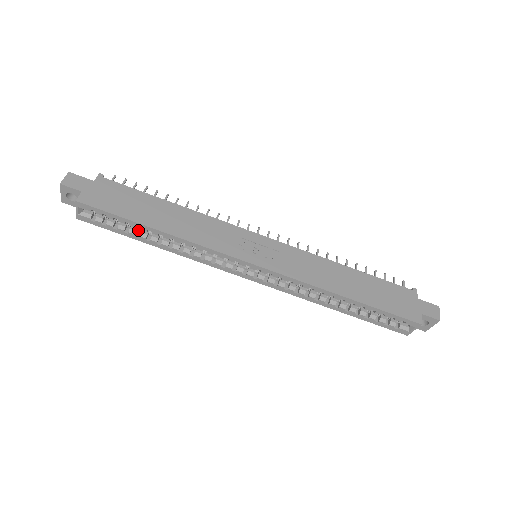
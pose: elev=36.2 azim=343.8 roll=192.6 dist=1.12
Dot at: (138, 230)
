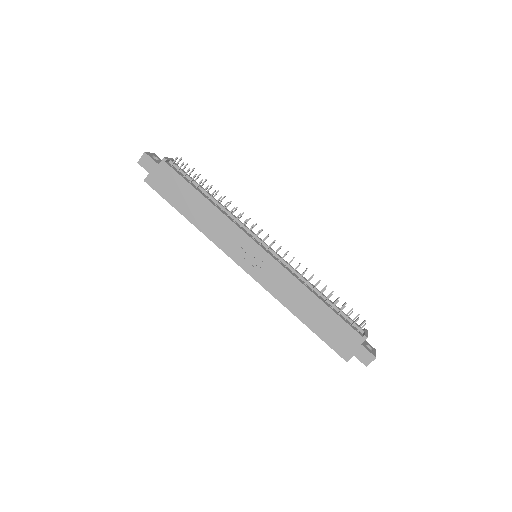
Dot at: occluded
